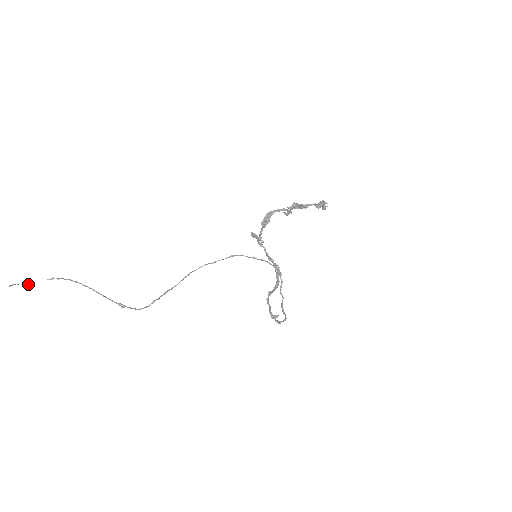
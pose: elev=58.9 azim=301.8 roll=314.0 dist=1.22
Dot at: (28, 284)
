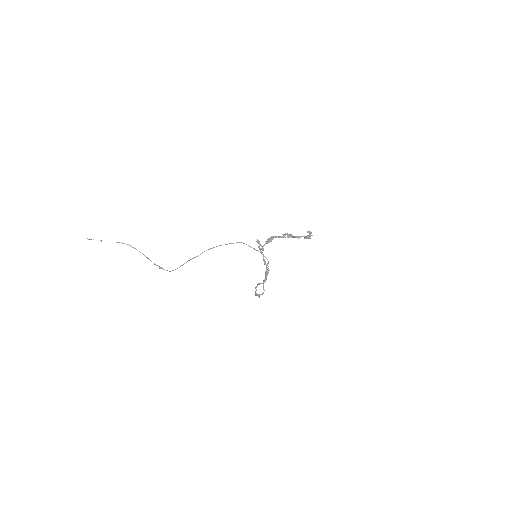
Dot at: occluded
